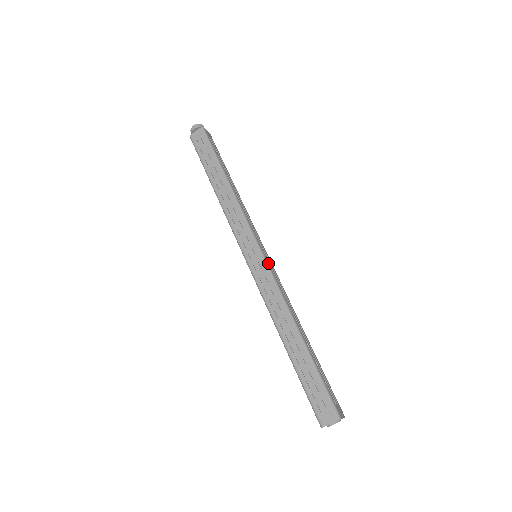
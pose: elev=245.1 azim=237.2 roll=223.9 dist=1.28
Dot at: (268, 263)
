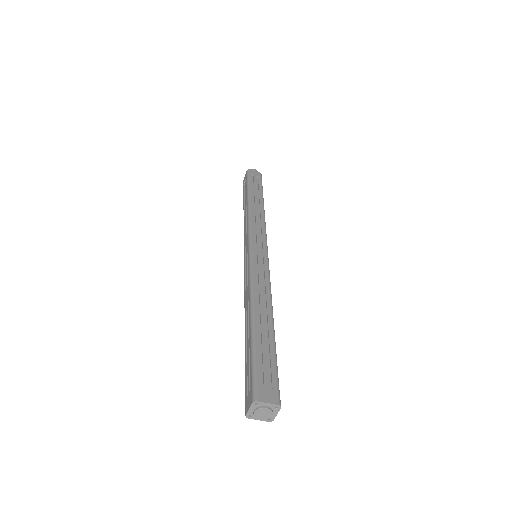
Dot at: (268, 263)
